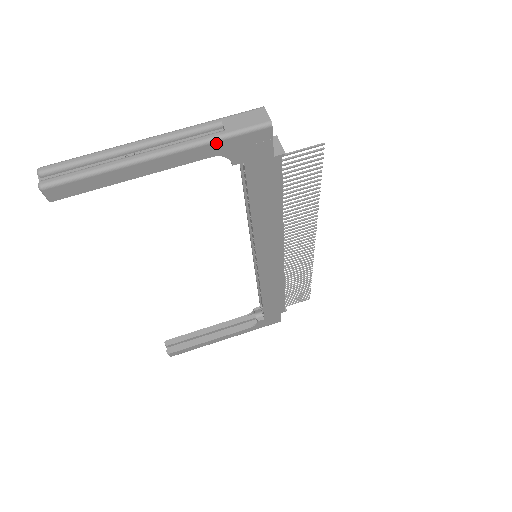
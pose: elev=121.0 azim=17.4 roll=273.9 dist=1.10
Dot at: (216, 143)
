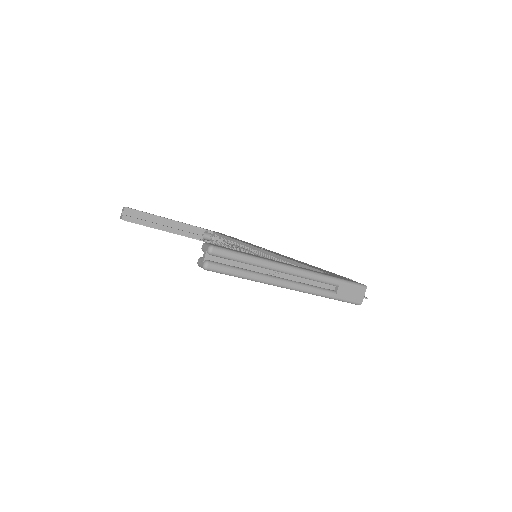
Dot at: (325, 297)
